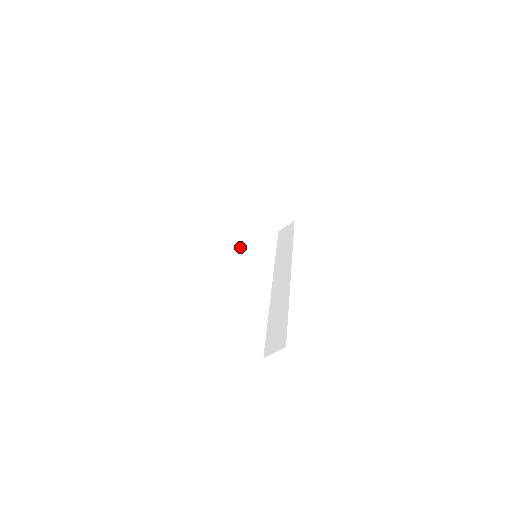
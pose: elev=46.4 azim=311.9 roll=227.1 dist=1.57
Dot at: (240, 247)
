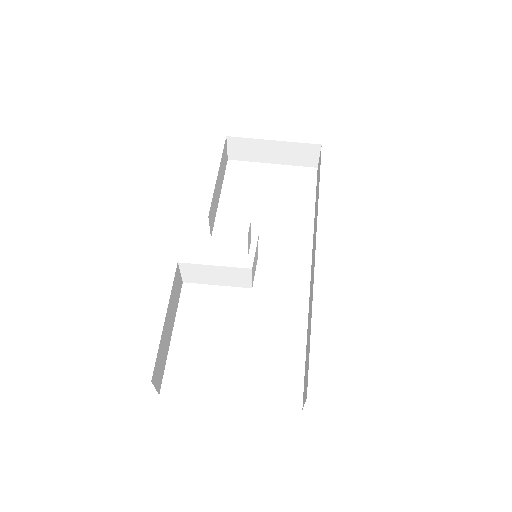
Dot at: (213, 271)
